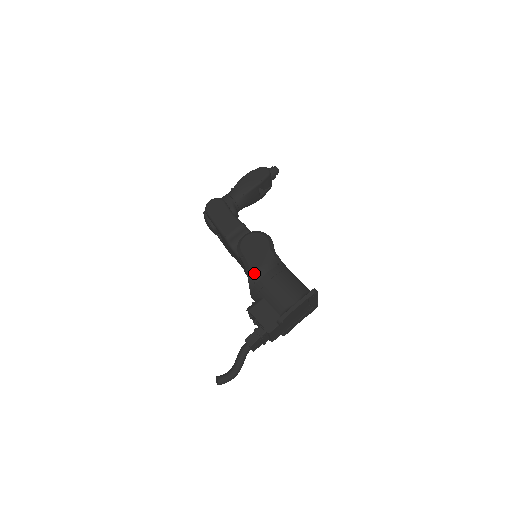
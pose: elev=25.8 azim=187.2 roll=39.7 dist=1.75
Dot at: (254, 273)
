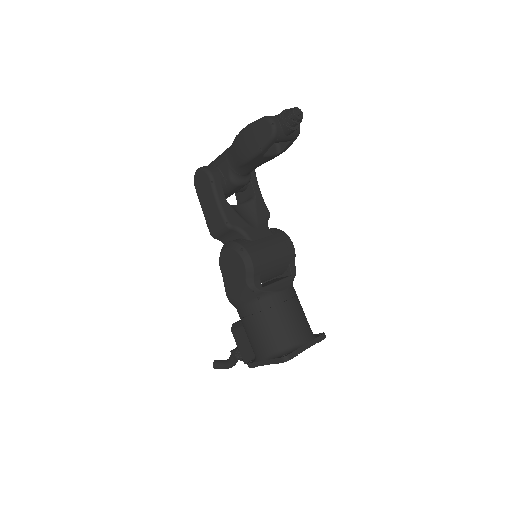
Dot at: (230, 301)
